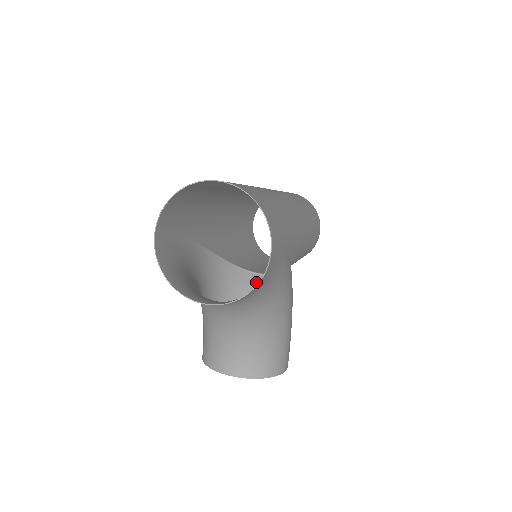
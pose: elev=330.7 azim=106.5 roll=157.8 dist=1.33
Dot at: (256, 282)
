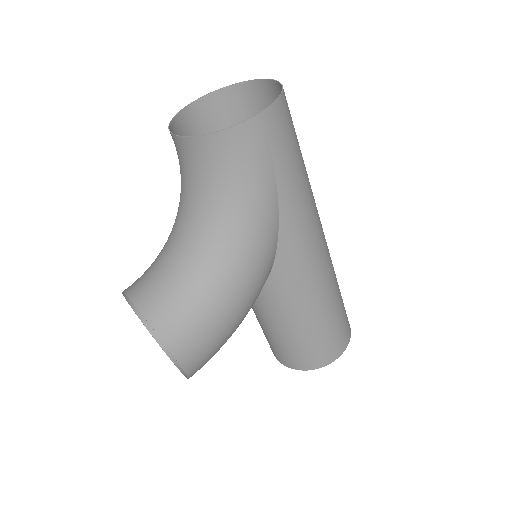
Dot at: occluded
